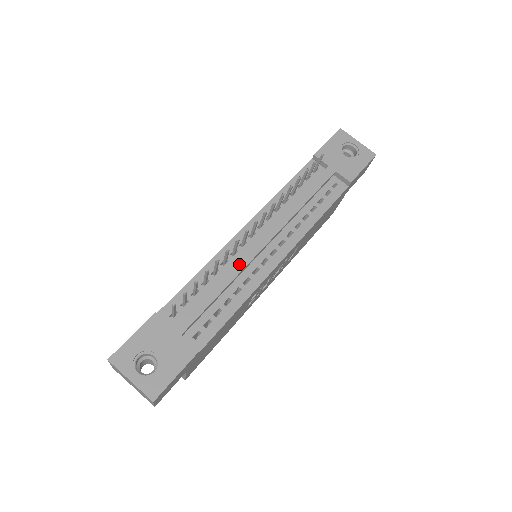
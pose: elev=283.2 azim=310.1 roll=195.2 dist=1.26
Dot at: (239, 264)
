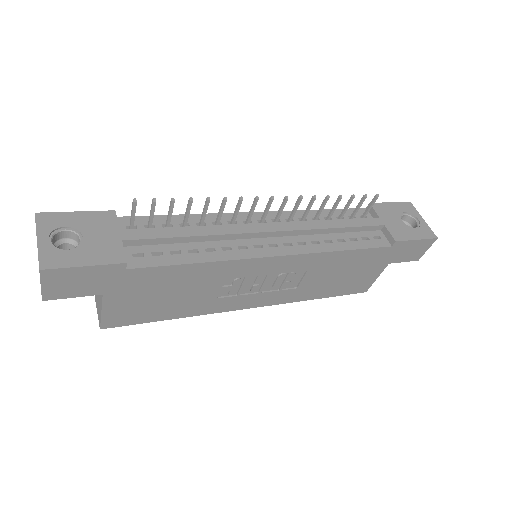
Dot at: (230, 228)
